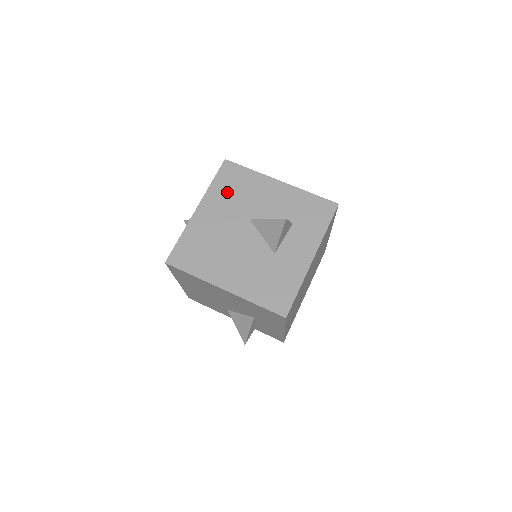
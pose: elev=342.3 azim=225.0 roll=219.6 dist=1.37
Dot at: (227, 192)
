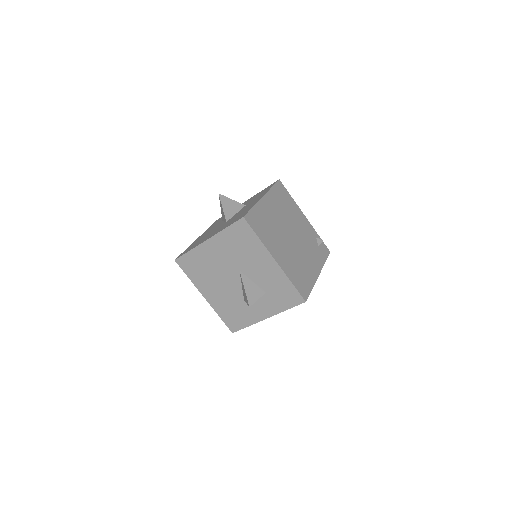
Dot at: (233, 243)
